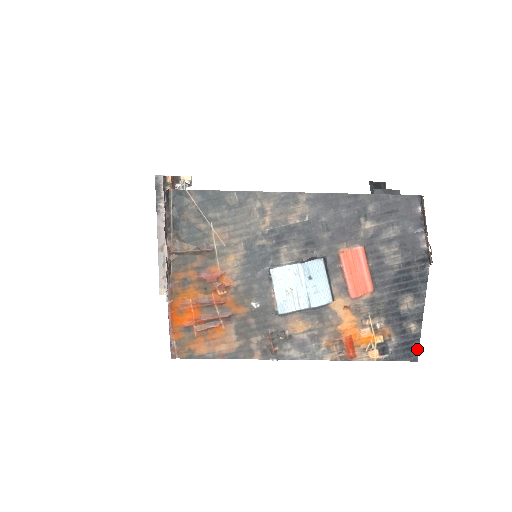
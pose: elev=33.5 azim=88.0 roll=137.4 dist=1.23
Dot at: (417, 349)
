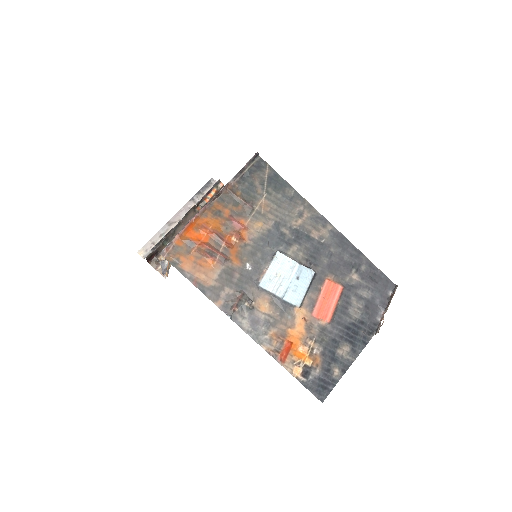
Dot at: (328, 392)
